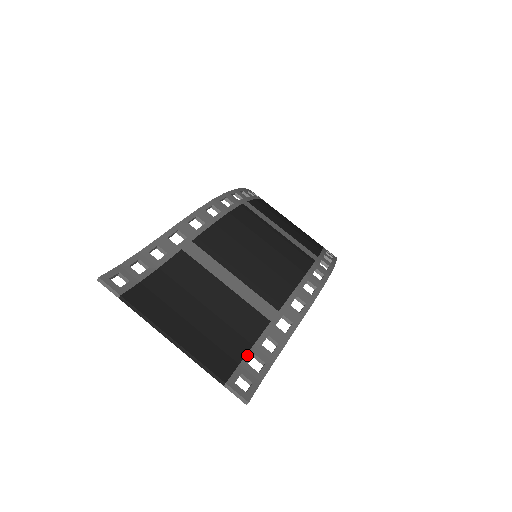
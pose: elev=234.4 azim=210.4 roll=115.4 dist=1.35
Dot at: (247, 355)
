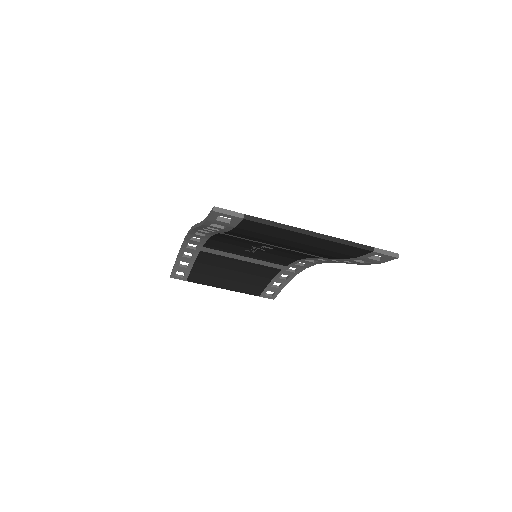
Dot at: occluded
